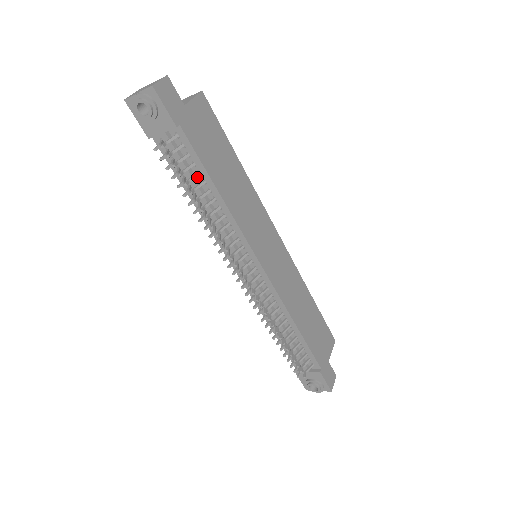
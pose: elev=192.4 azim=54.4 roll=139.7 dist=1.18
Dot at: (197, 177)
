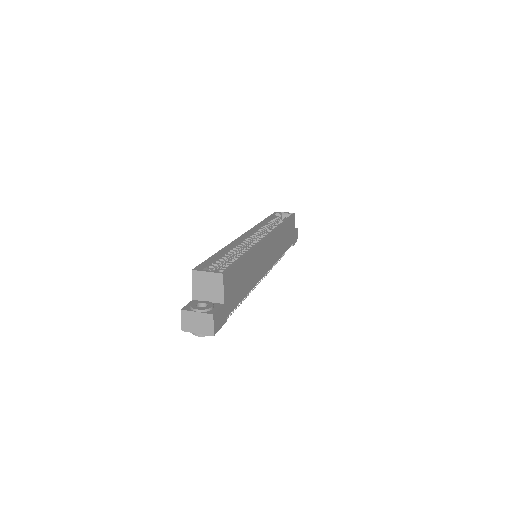
Dot at: occluded
